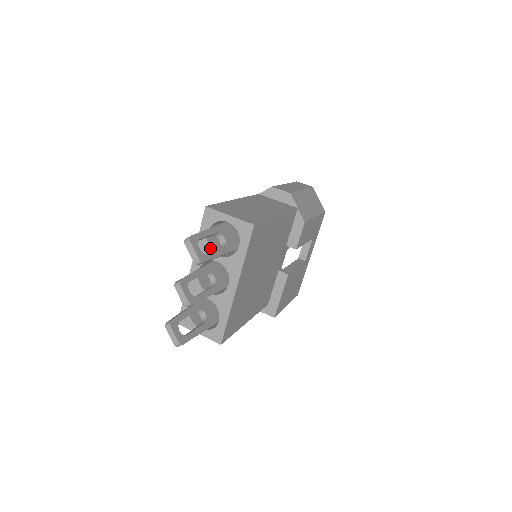
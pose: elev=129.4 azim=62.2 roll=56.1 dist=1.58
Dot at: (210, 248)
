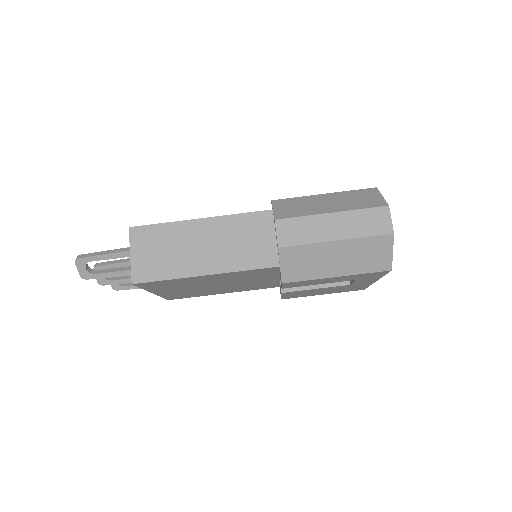
Dot at: occluded
